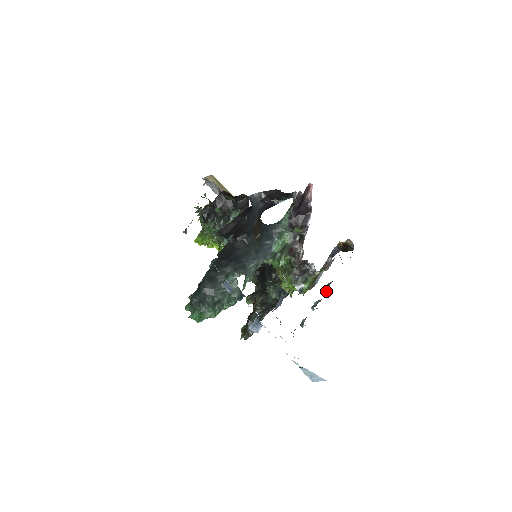
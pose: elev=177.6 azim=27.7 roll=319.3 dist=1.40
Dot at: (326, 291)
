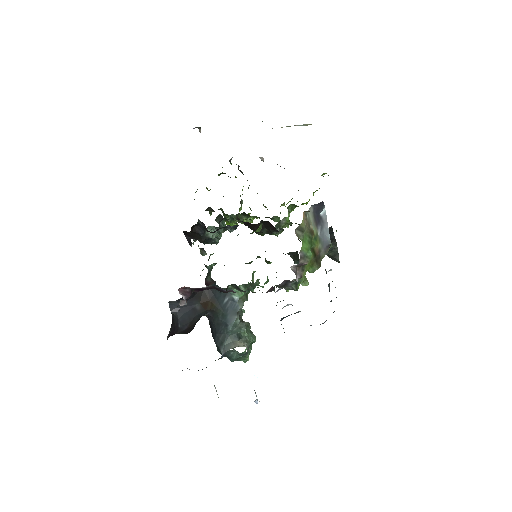
Dot at: occluded
